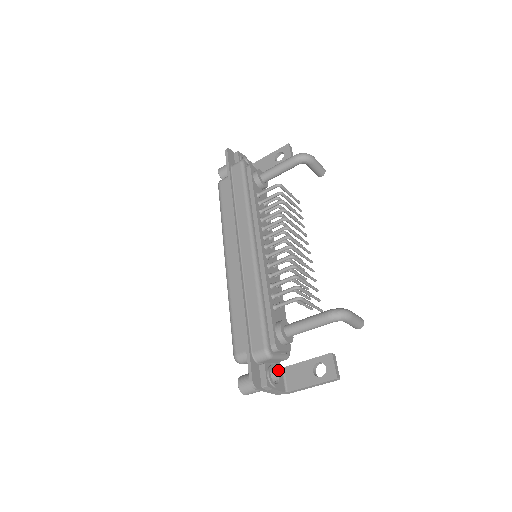
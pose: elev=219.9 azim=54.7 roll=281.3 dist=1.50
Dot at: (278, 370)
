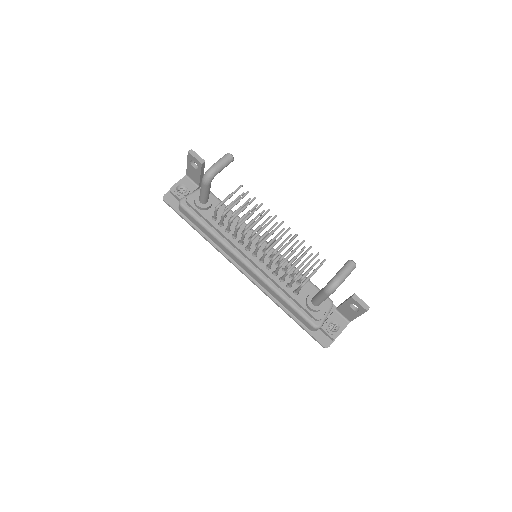
Dot at: (333, 316)
